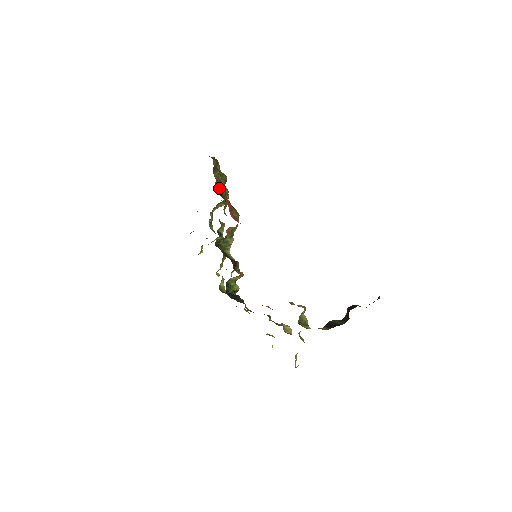
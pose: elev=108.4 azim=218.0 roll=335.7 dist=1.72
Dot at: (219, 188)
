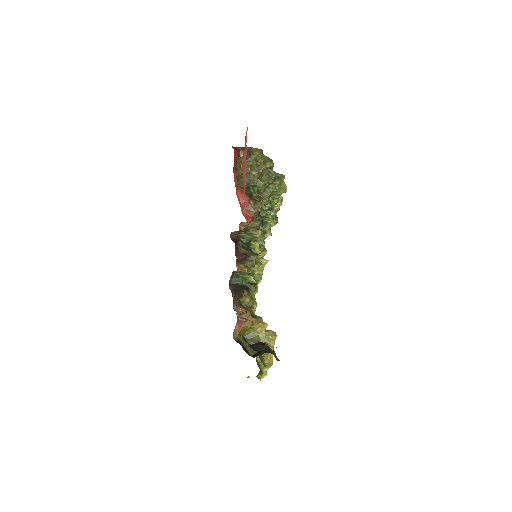
Dot at: (249, 180)
